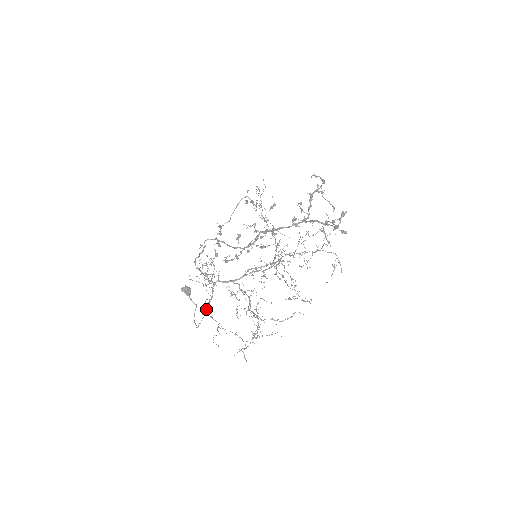
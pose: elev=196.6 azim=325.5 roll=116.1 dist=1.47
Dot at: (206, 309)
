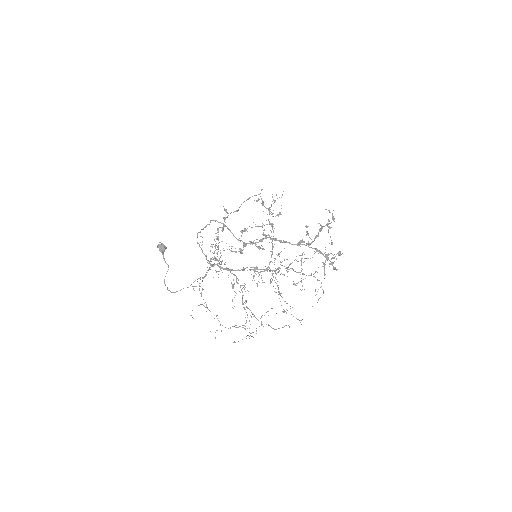
Dot at: (202, 288)
